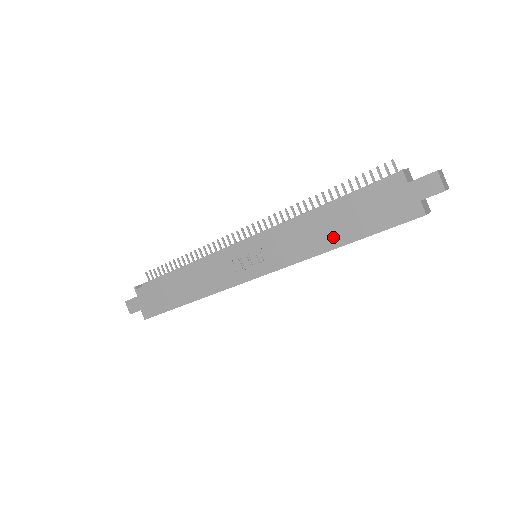
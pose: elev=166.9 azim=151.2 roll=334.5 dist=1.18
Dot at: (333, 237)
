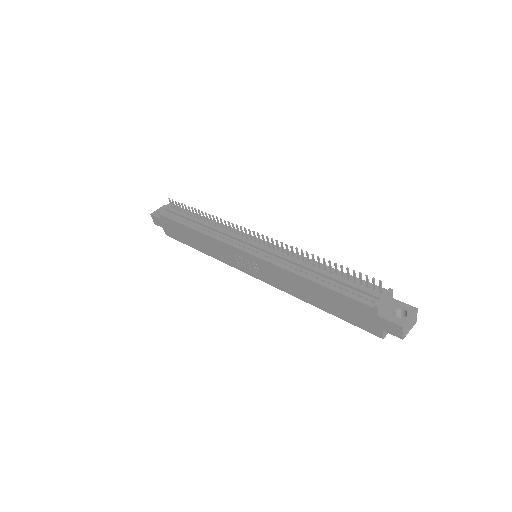
Dot at: (313, 299)
